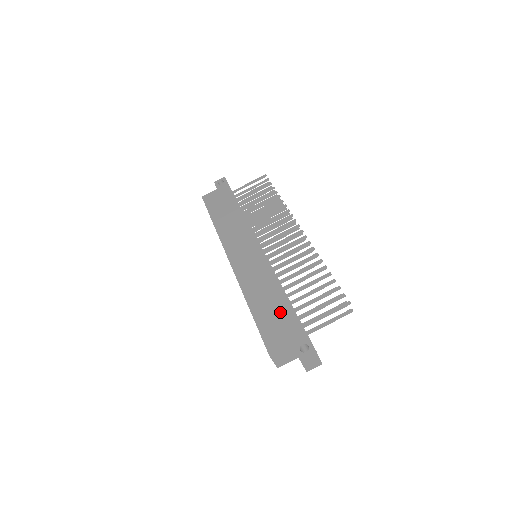
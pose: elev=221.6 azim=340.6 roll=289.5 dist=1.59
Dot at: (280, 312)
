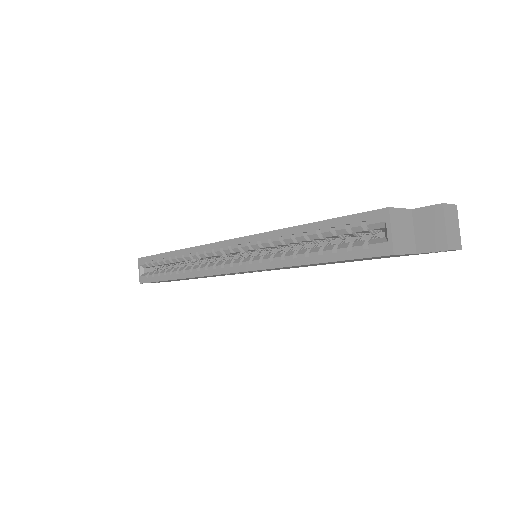
Dot at: occluded
